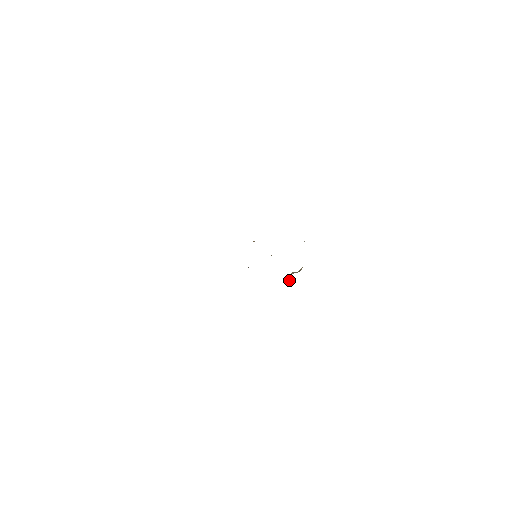
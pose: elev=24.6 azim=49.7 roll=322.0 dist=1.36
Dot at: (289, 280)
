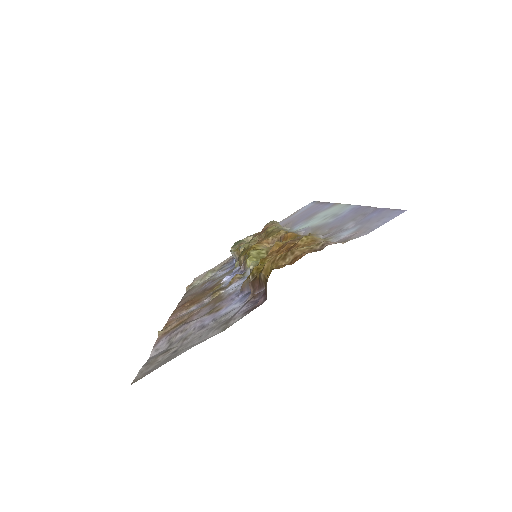
Dot at: occluded
